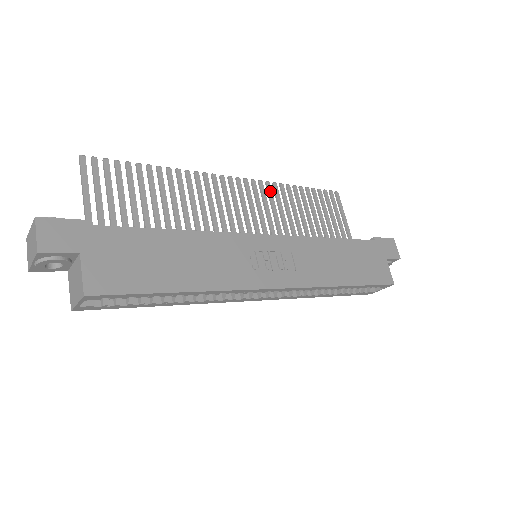
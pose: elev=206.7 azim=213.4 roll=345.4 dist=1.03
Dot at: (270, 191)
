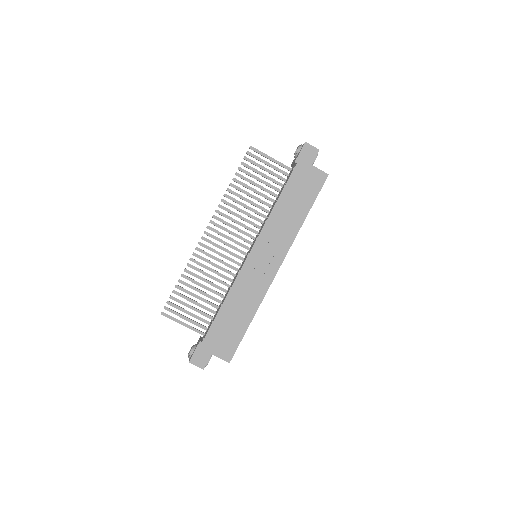
Dot at: (225, 209)
